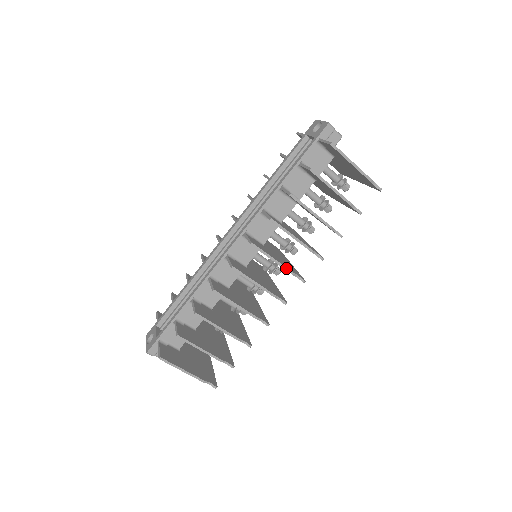
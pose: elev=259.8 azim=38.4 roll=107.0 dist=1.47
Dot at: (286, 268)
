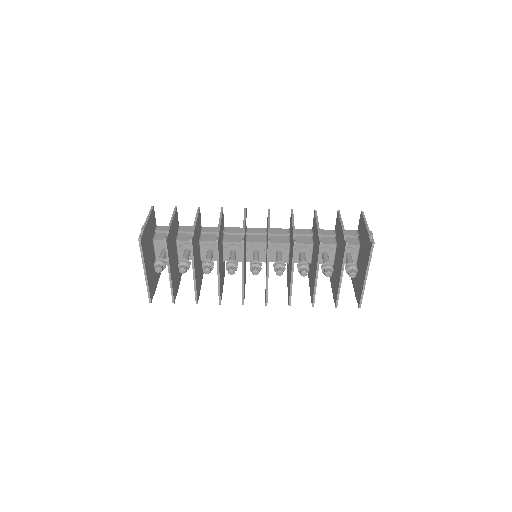
Dot at: (269, 229)
